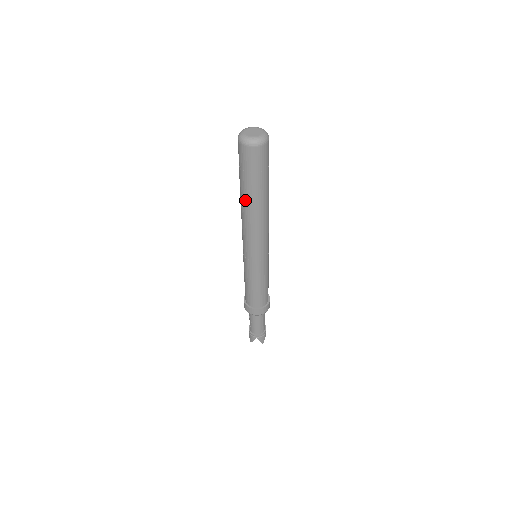
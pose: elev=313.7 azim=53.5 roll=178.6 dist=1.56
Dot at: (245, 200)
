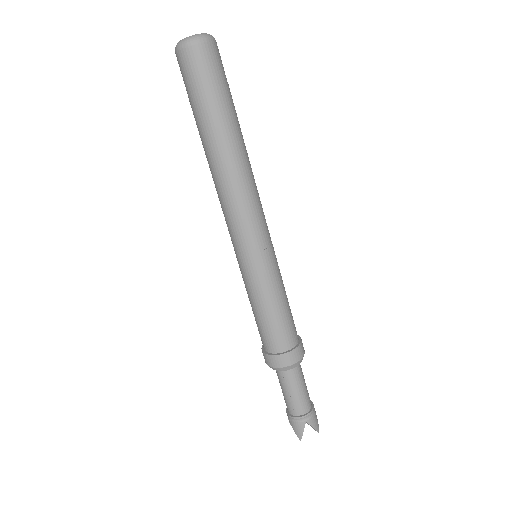
Dot at: (214, 142)
